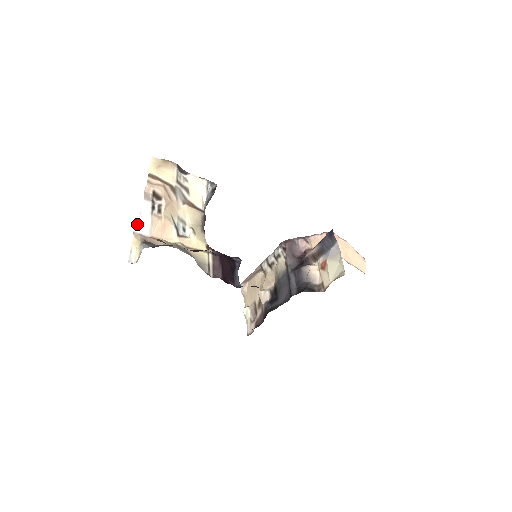
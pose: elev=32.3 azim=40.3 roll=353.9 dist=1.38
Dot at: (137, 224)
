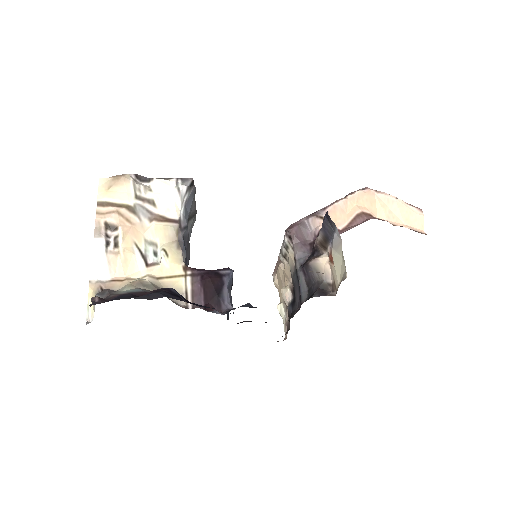
Dot at: (92, 270)
